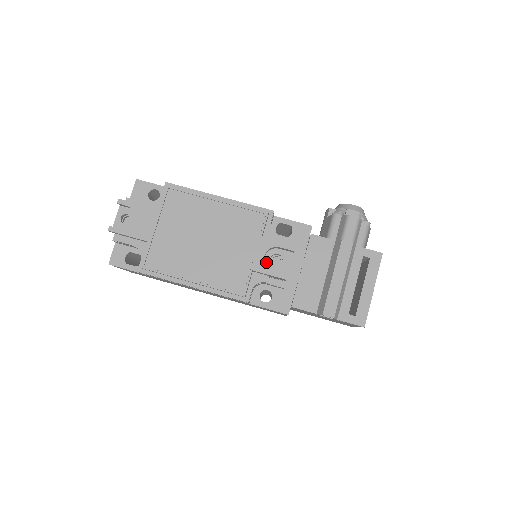
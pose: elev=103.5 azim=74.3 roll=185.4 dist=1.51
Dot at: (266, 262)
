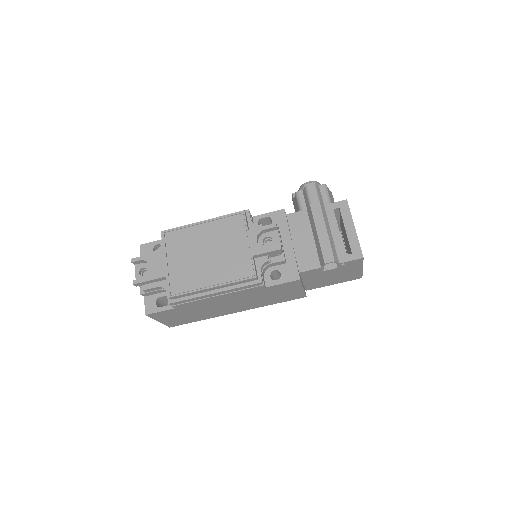
Dot at: occluded
